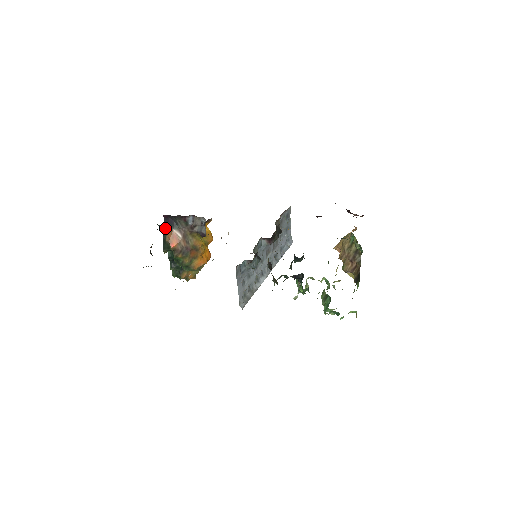
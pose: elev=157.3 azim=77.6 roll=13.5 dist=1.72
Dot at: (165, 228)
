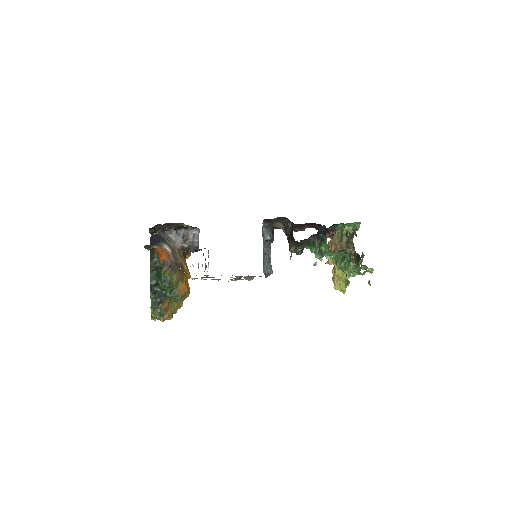
Dot at: (152, 244)
